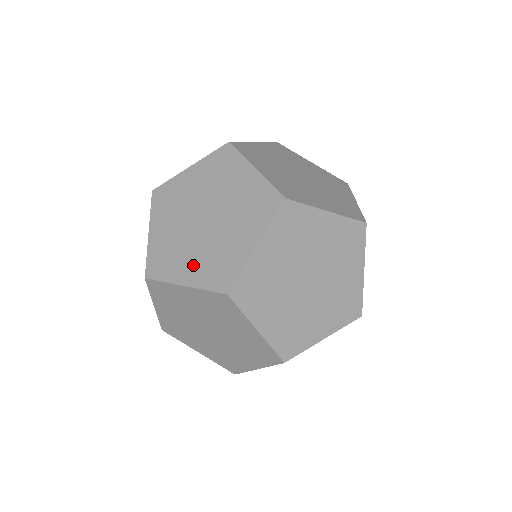
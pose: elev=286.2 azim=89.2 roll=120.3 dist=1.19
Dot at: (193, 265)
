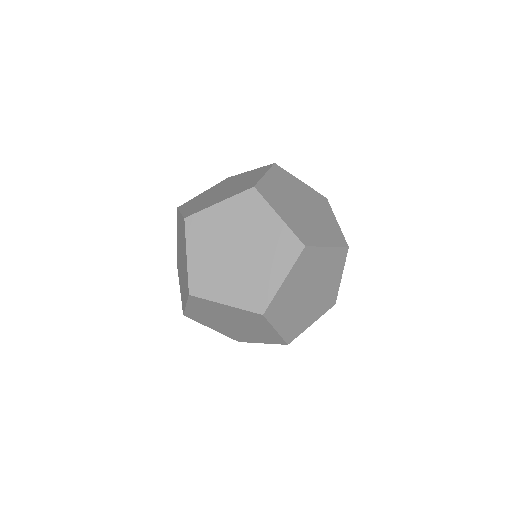
Dot at: (255, 338)
